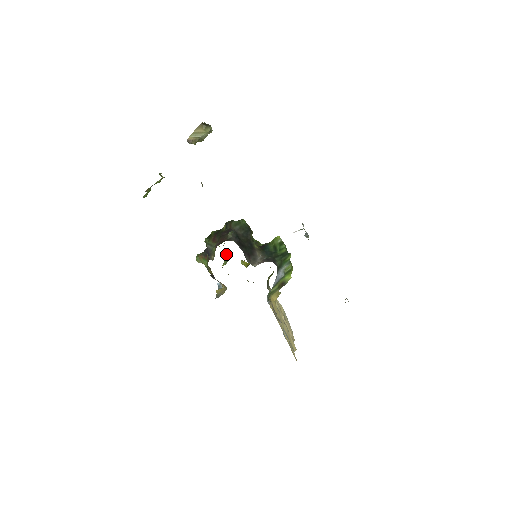
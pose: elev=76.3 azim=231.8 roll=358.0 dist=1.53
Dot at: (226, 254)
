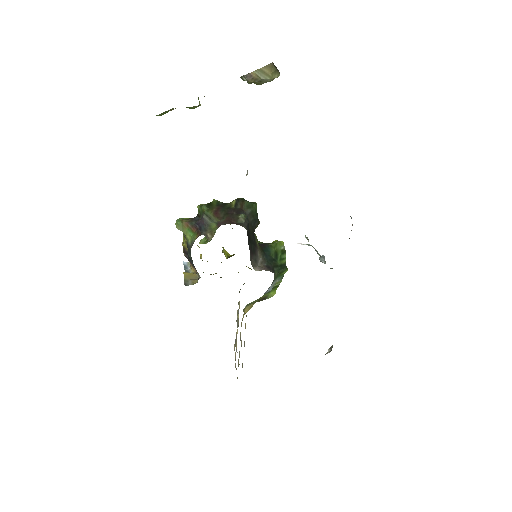
Dot at: occluded
